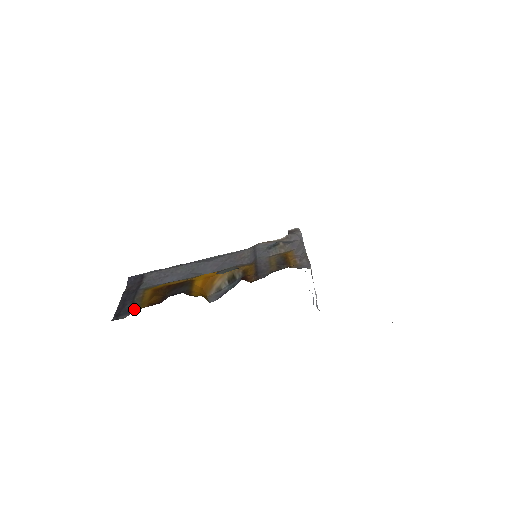
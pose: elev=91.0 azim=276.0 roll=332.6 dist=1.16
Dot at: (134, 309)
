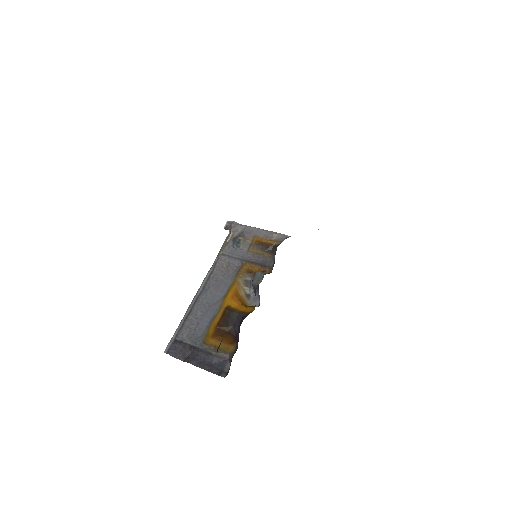
Dot at: (226, 357)
